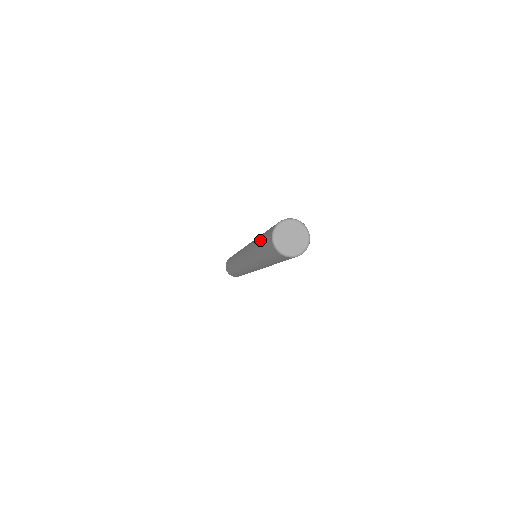
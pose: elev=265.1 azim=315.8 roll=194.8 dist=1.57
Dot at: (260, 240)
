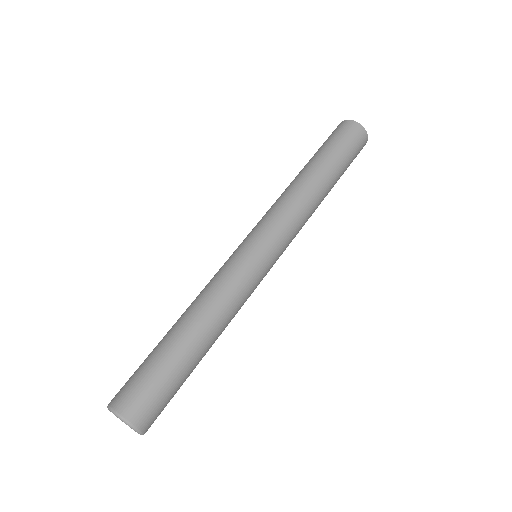
Dot at: (155, 347)
